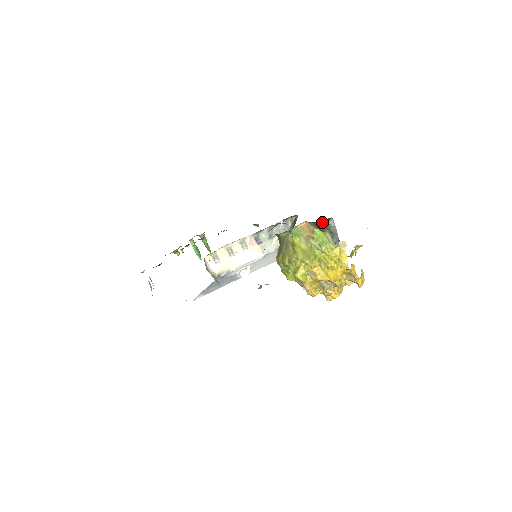
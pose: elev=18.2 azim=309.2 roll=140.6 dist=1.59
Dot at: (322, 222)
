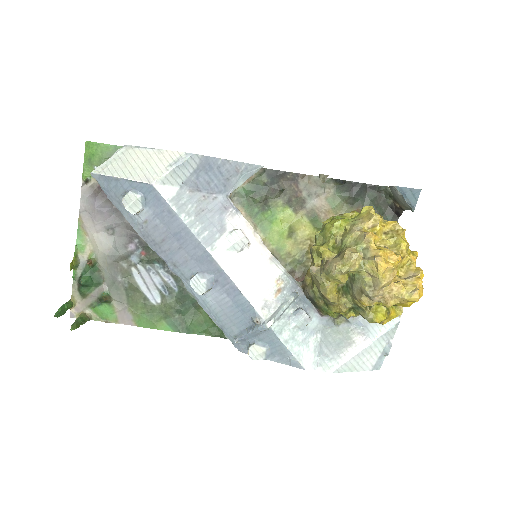
Dot at: occluded
